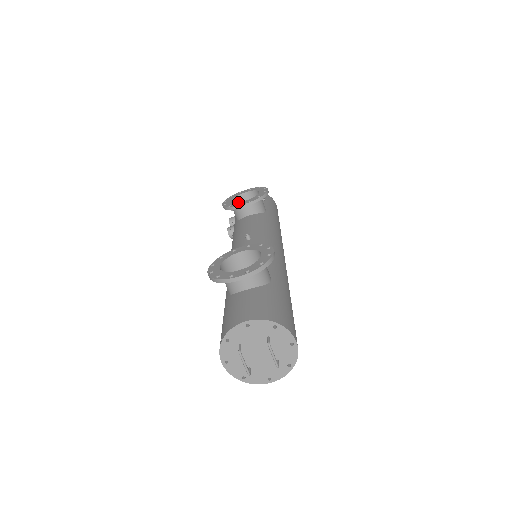
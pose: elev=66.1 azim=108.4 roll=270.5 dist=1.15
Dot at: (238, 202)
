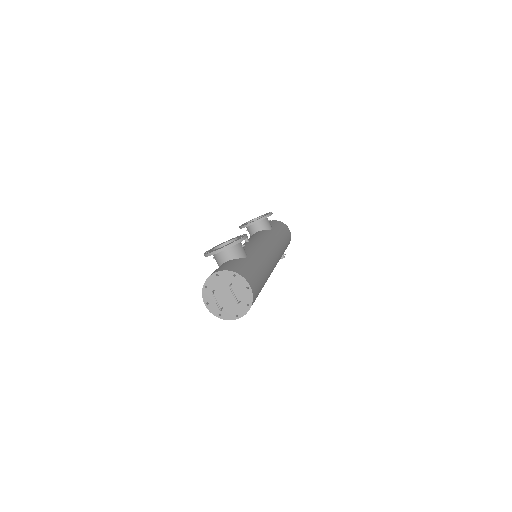
Dot at: occluded
